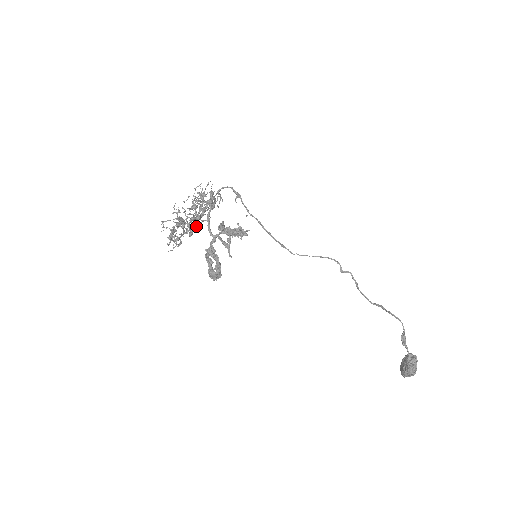
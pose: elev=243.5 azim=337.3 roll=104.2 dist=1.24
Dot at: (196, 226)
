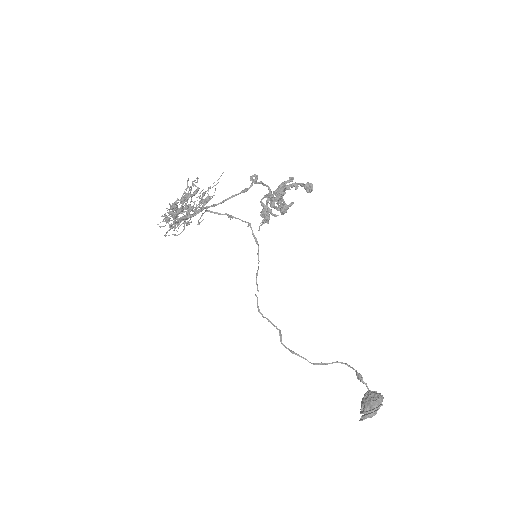
Dot at: (173, 227)
